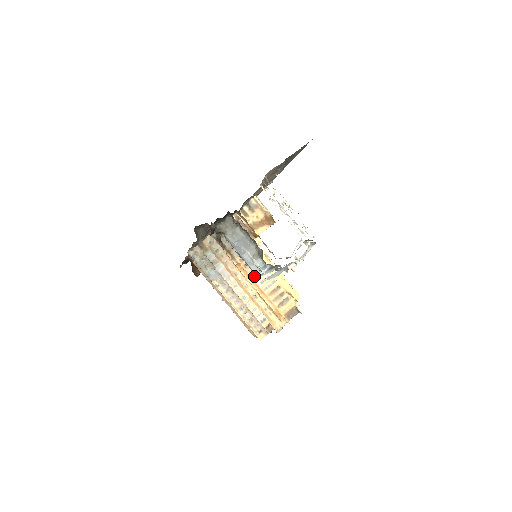
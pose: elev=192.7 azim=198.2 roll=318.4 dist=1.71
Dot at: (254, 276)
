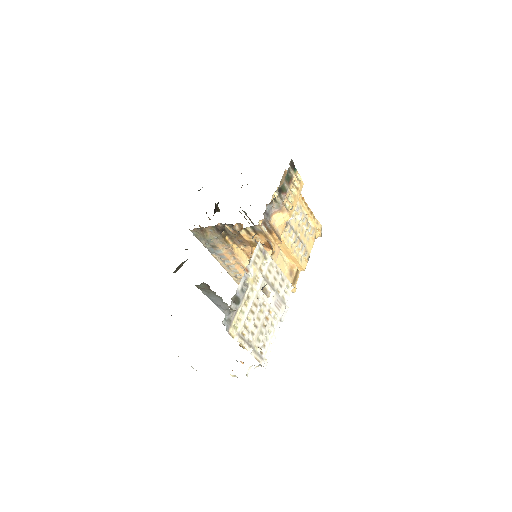
Dot at: occluded
